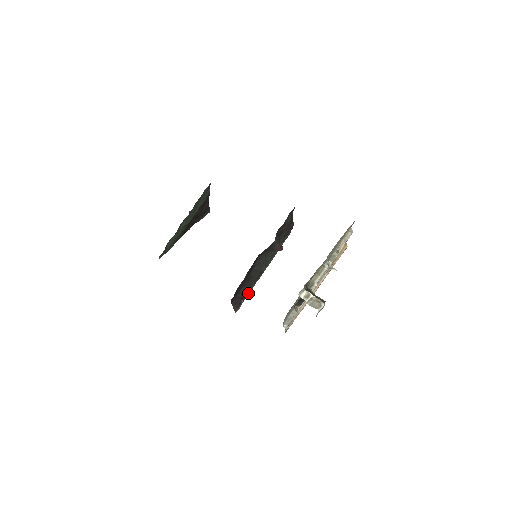
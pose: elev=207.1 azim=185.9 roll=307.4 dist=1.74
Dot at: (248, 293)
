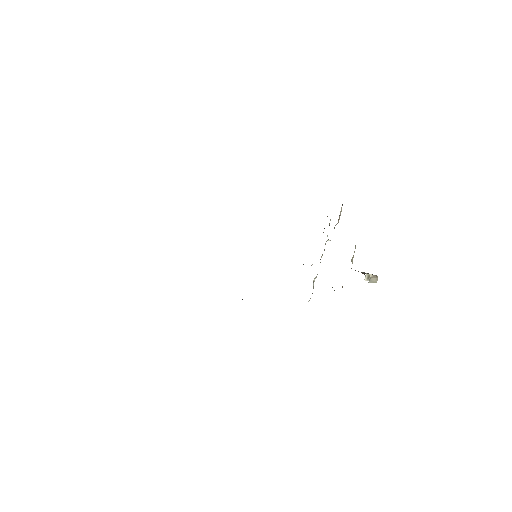
Dot at: occluded
